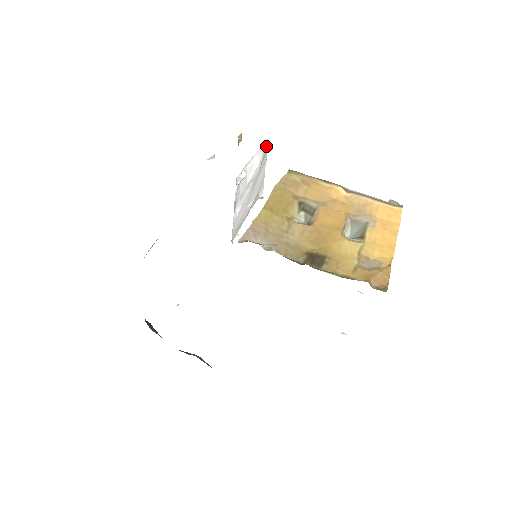
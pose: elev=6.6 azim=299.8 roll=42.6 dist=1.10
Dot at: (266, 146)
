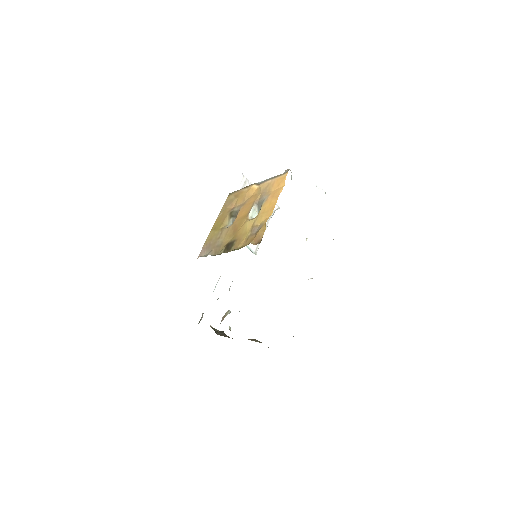
Dot at: (244, 179)
